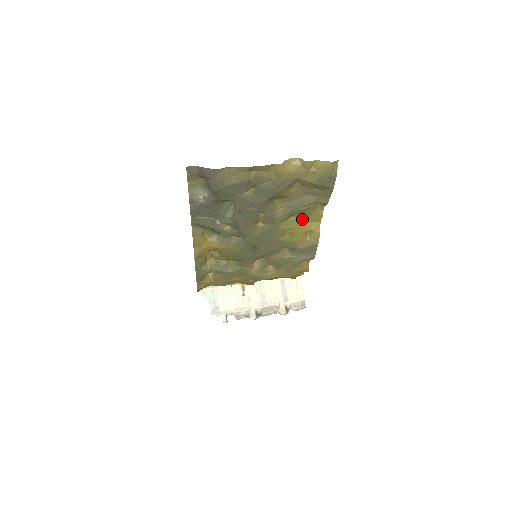
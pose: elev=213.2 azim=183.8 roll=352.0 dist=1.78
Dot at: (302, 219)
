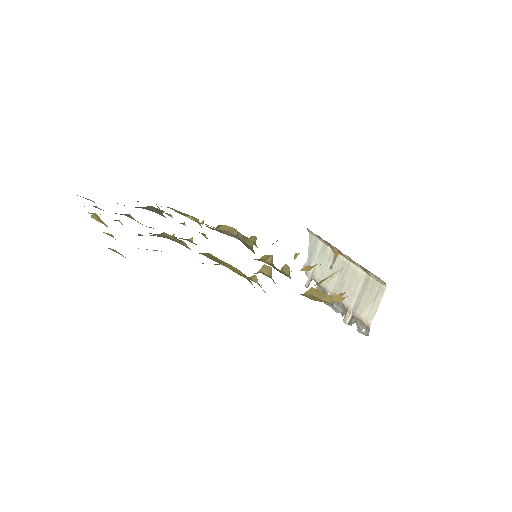
Dot at: occluded
